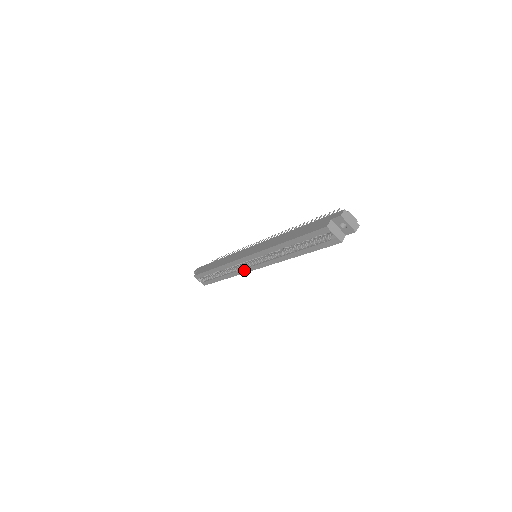
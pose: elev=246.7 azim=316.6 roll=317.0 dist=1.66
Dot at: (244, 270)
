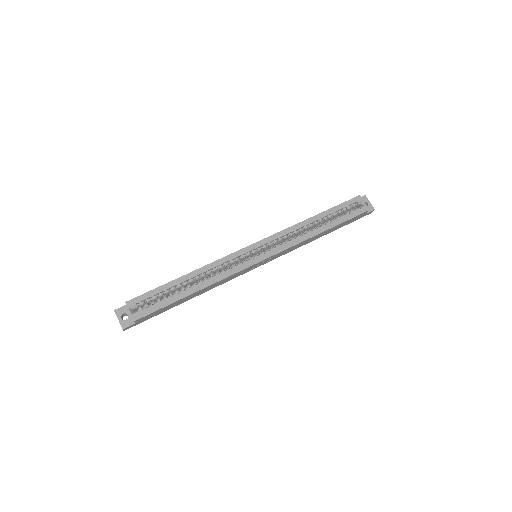
Dot at: (240, 267)
